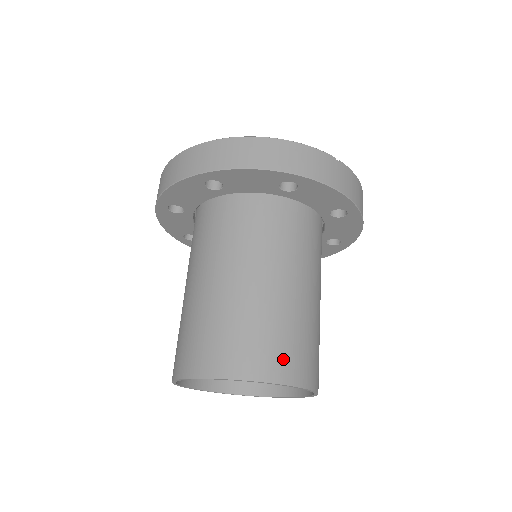
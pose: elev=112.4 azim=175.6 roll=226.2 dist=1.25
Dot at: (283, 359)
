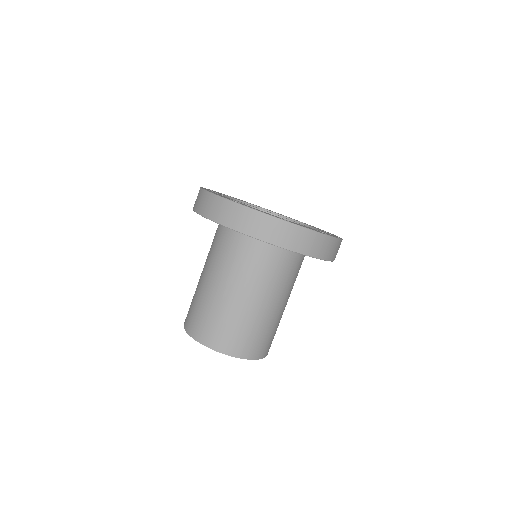
Dot at: (268, 346)
